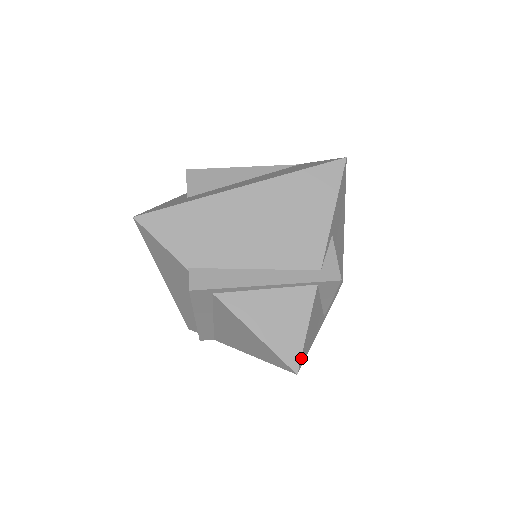
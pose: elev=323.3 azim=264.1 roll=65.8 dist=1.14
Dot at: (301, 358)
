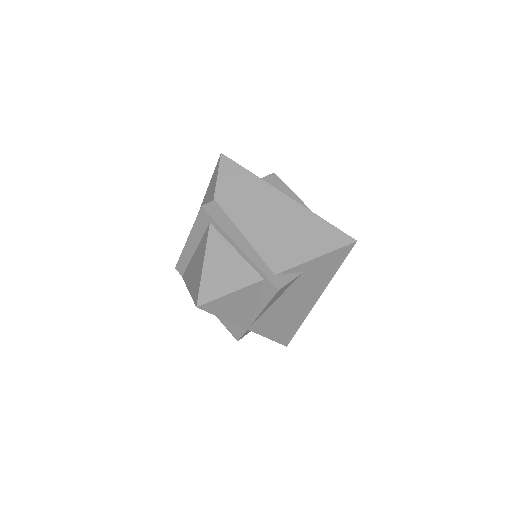
Dot at: (209, 303)
